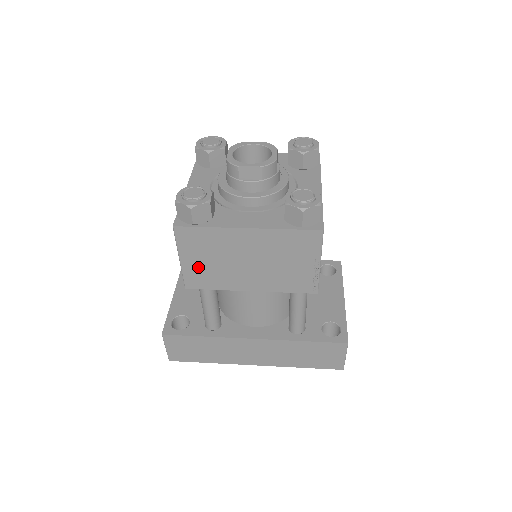
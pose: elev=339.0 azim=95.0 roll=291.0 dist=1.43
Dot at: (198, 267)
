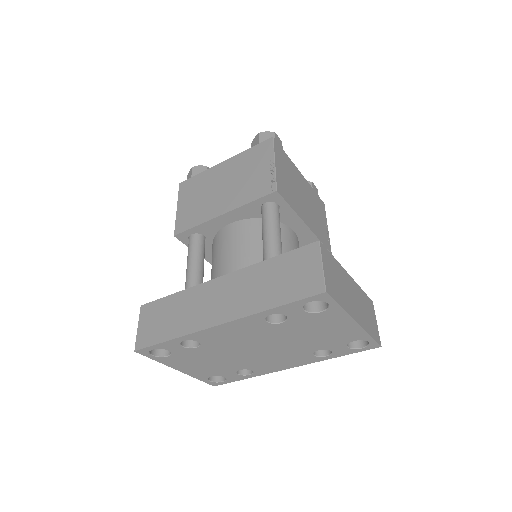
Dot at: (187, 210)
